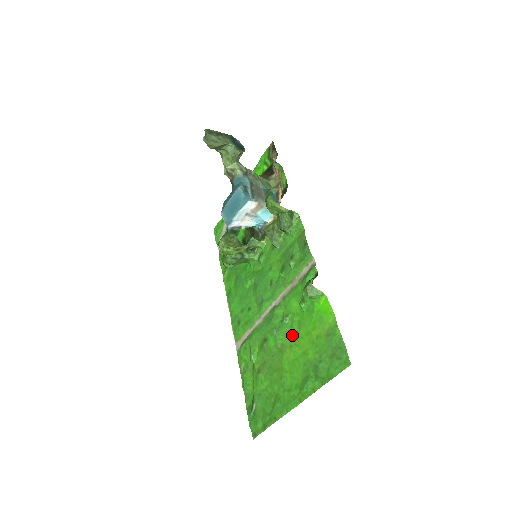
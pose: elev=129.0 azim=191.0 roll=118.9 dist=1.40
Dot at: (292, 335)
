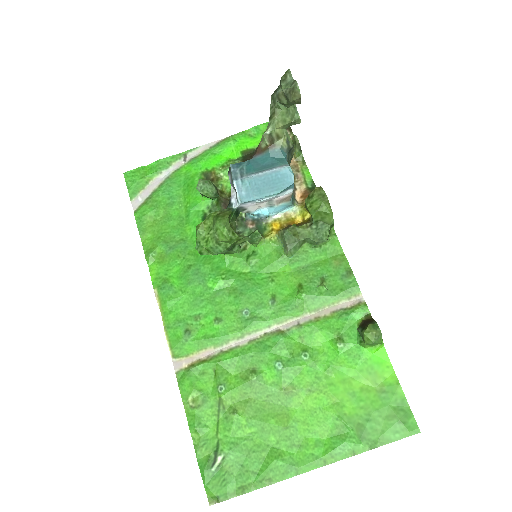
Dot at: (314, 377)
